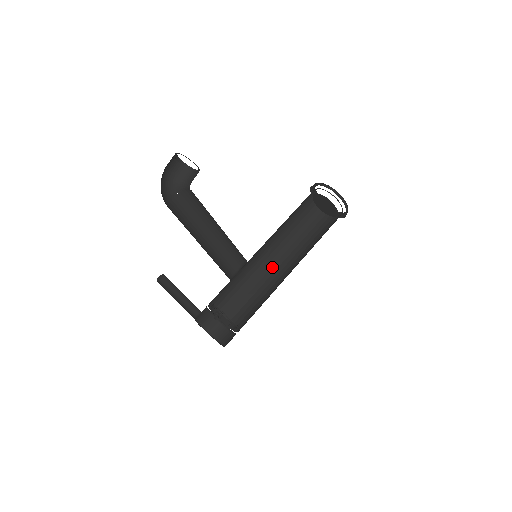
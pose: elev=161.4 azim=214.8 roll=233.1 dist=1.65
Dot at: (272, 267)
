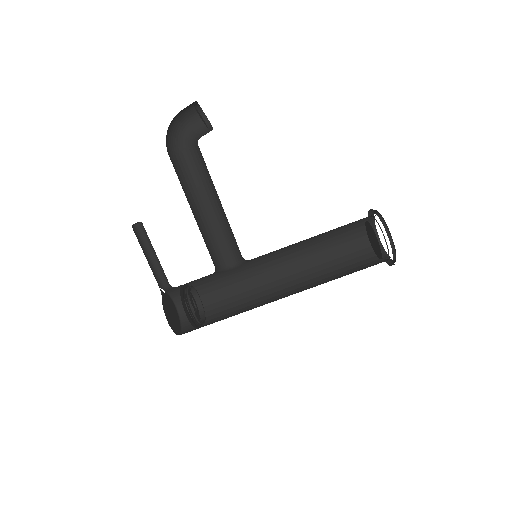
Dot at: (282, 284)
